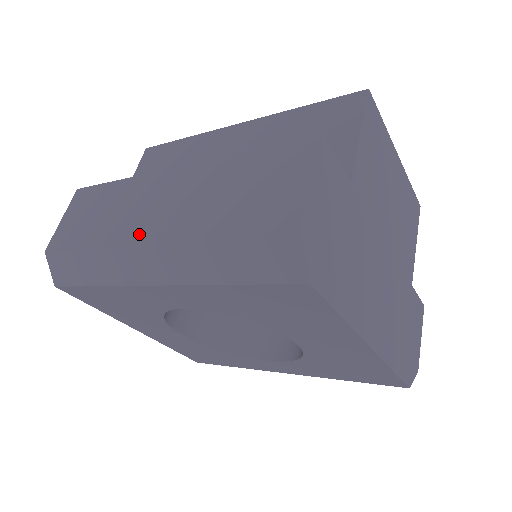
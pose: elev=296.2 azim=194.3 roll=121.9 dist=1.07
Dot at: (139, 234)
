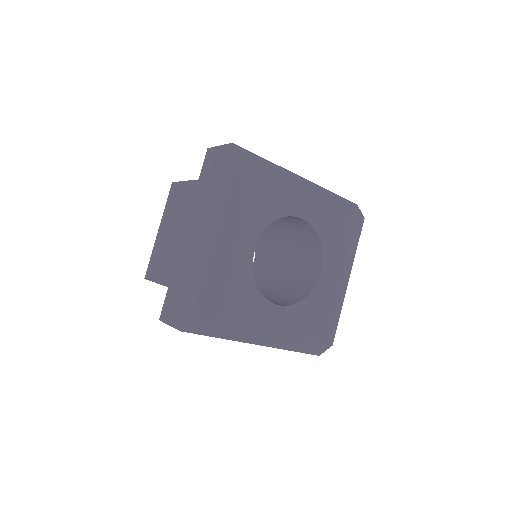
Dot at: occluded
